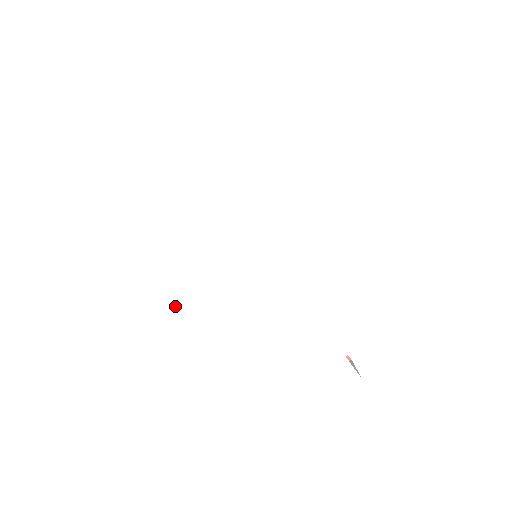
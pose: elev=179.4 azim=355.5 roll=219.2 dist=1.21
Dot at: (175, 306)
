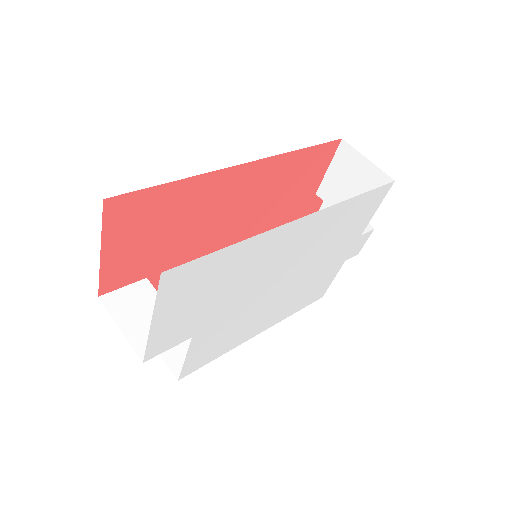
Dot at: (252, 334)
